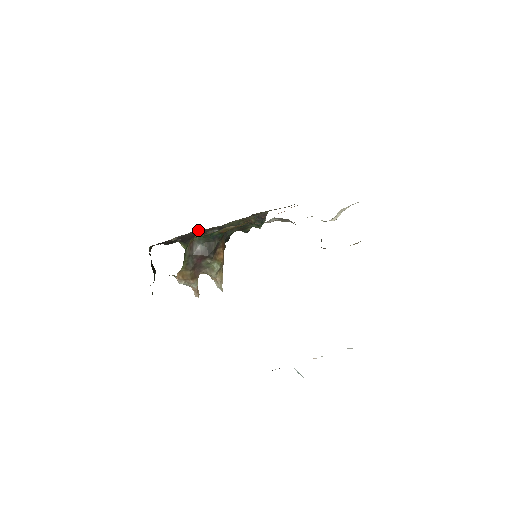
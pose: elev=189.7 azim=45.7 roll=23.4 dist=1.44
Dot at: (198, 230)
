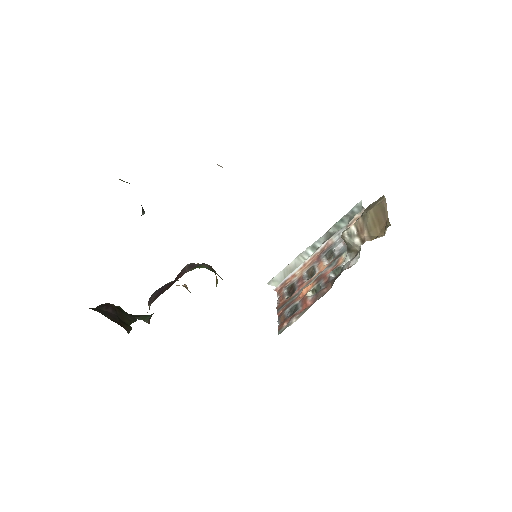
Dot at: occluded
